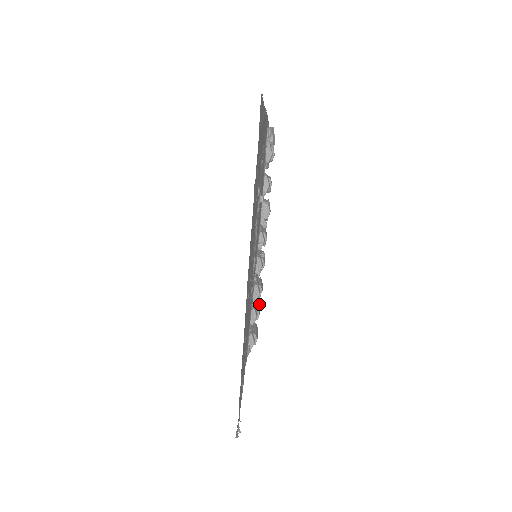
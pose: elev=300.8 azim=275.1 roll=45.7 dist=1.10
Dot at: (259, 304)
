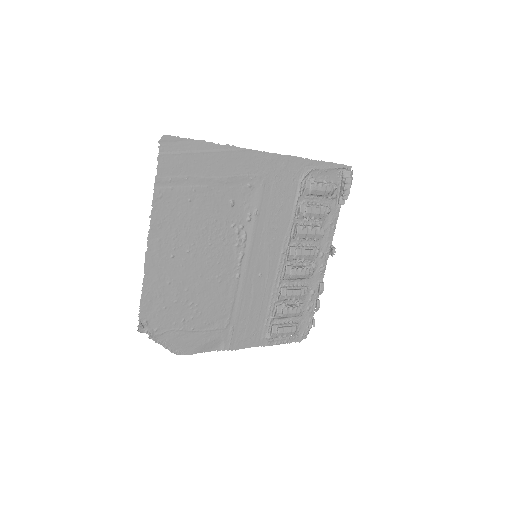
Dot at: (292, 308)
